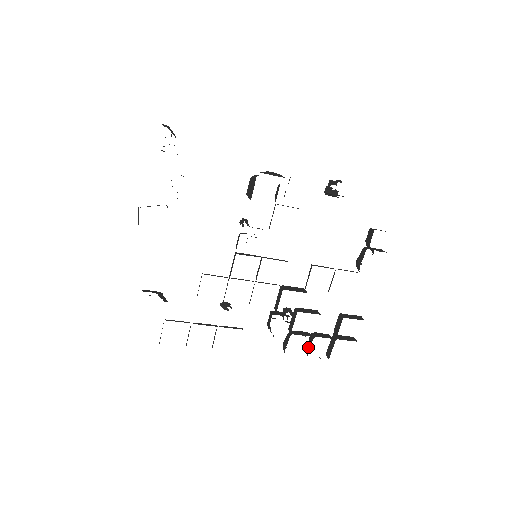
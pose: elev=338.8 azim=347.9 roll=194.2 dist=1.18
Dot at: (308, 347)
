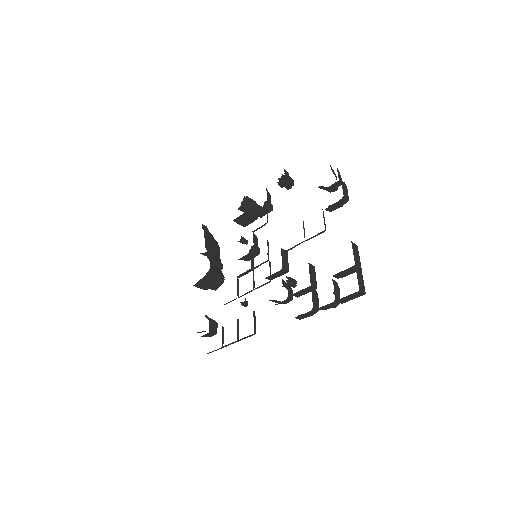
Dot at: (315, 302)
